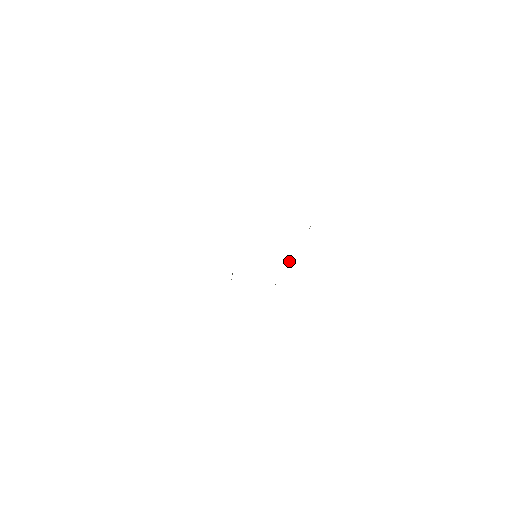
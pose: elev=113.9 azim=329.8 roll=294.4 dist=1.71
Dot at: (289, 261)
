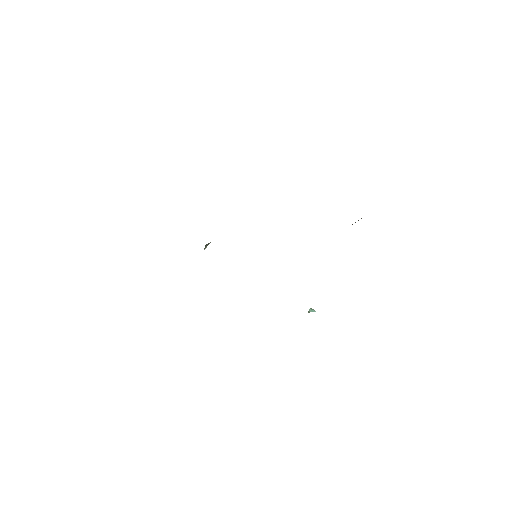
Dot at: occluded
